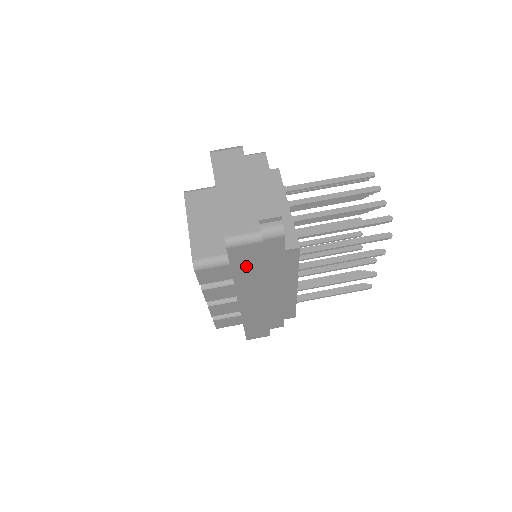
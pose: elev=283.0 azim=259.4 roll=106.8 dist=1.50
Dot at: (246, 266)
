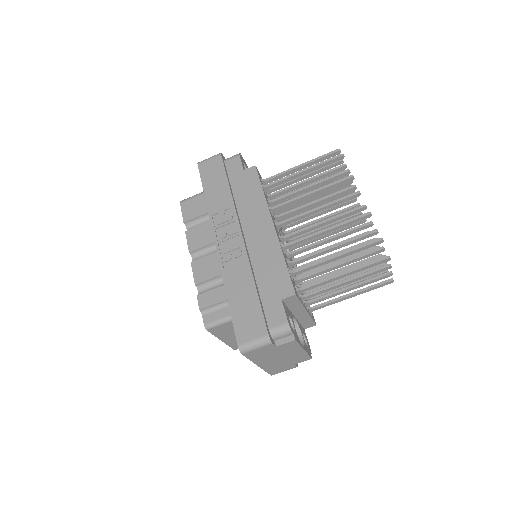
Dot at: occluded
